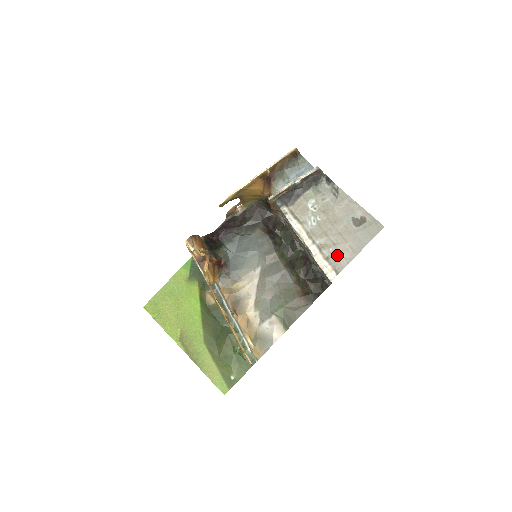
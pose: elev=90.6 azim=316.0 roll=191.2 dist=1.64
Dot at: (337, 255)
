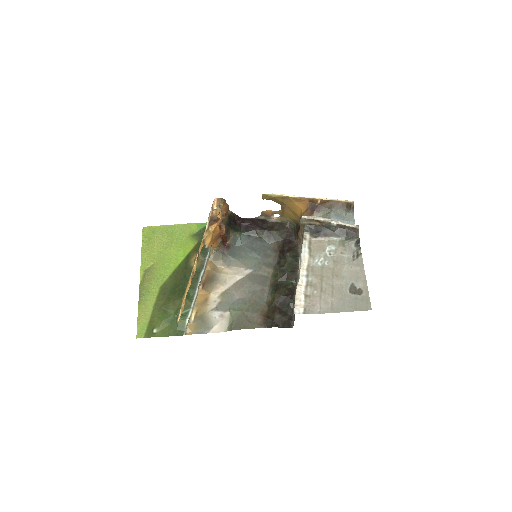
Dot at: (316, 300)
